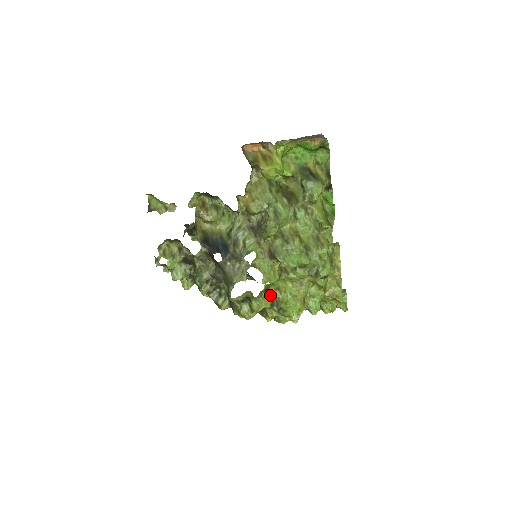
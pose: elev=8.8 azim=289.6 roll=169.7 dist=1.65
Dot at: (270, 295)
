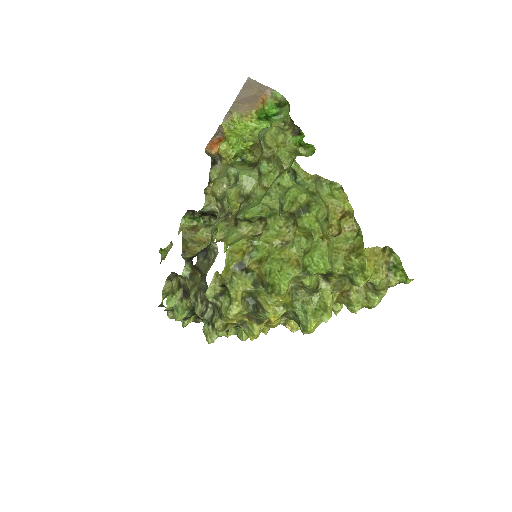
Dot at: (248, 271)
